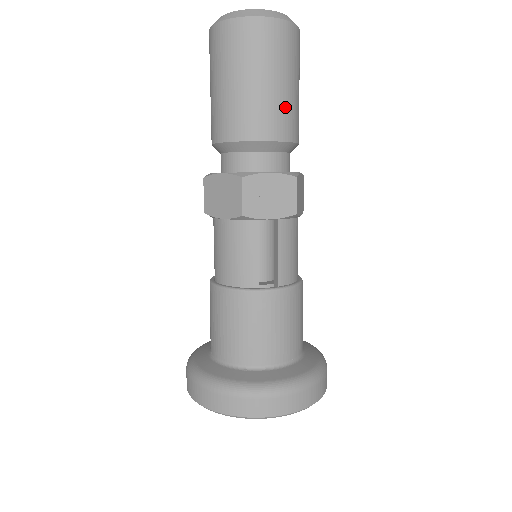
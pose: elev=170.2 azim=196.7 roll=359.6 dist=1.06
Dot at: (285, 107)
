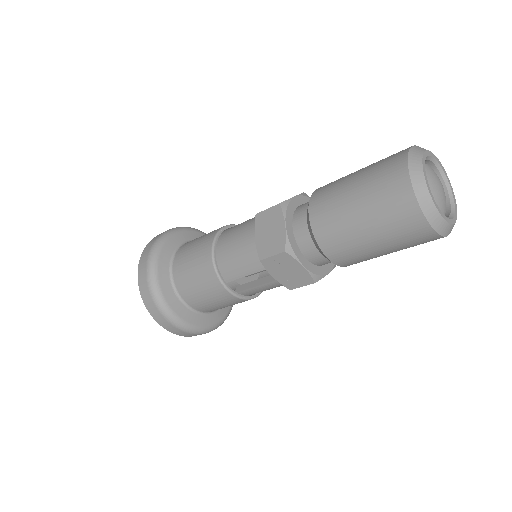
Dot at: (363, 257)
